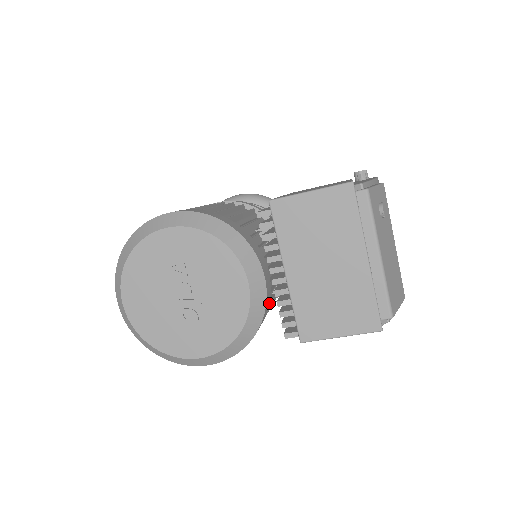
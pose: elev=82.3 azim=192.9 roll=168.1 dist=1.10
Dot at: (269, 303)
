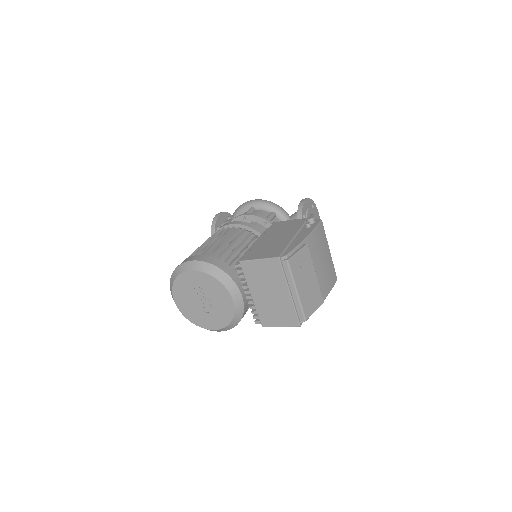
Dot at: occluded
